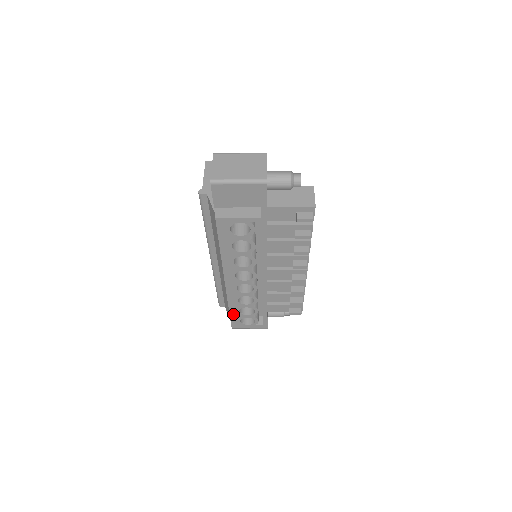
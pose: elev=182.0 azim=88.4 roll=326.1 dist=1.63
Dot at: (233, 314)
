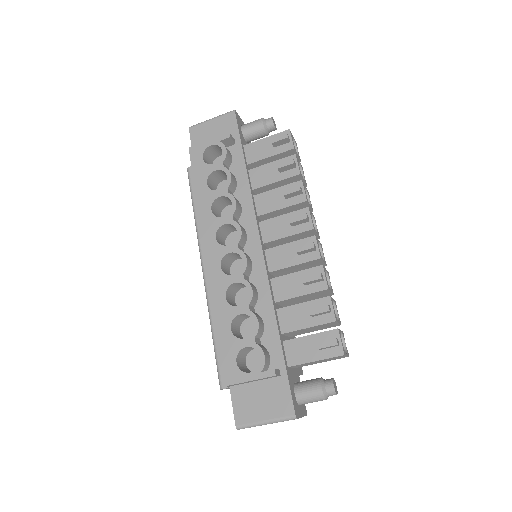
Dot at: (224, 341)
